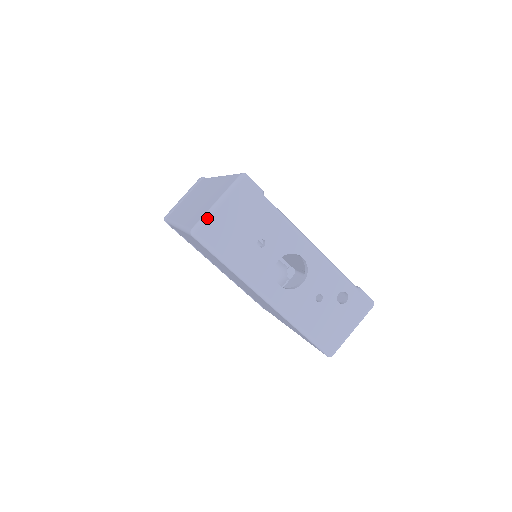
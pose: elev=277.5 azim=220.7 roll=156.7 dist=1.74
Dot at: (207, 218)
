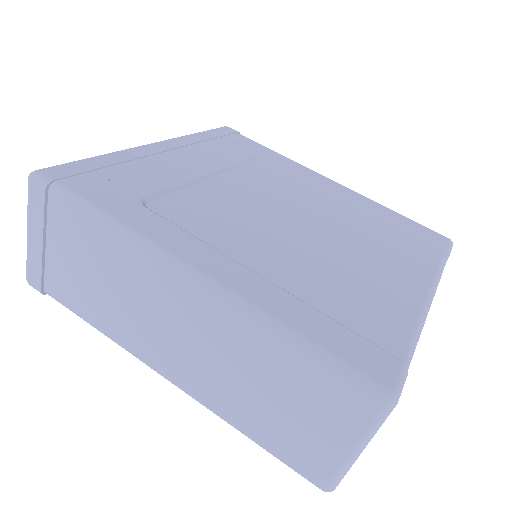
Dot at: occluded
